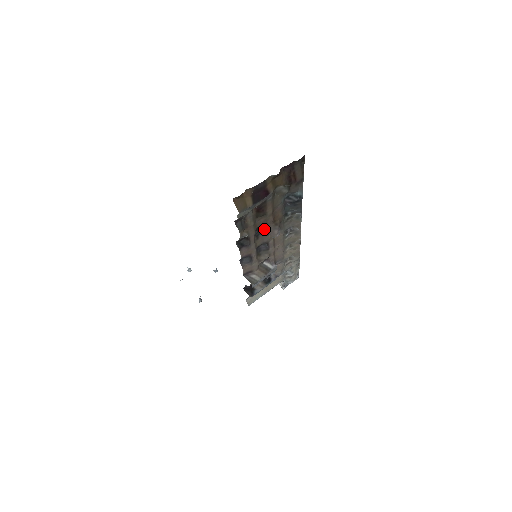
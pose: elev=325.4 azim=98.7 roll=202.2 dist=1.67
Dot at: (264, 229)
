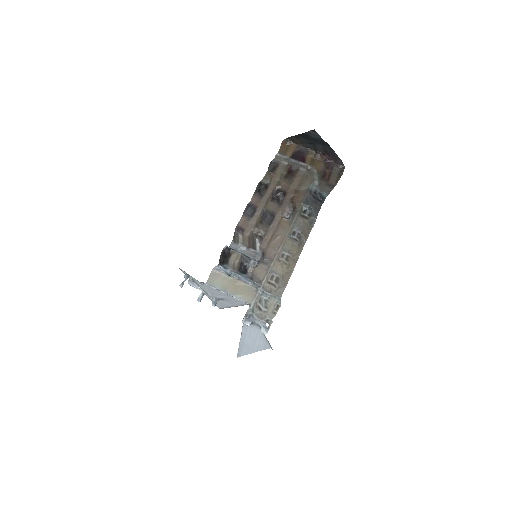
Dot at: (282, 198)
